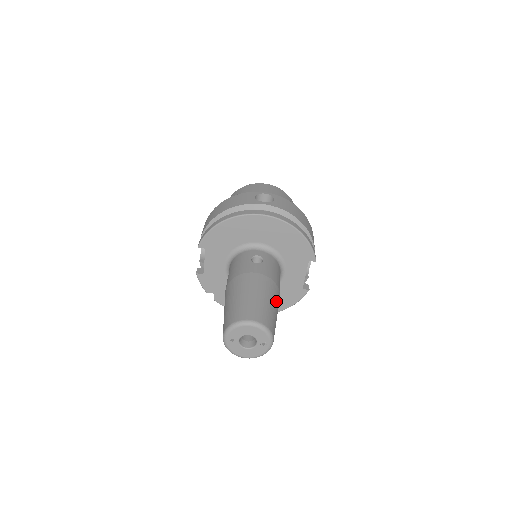
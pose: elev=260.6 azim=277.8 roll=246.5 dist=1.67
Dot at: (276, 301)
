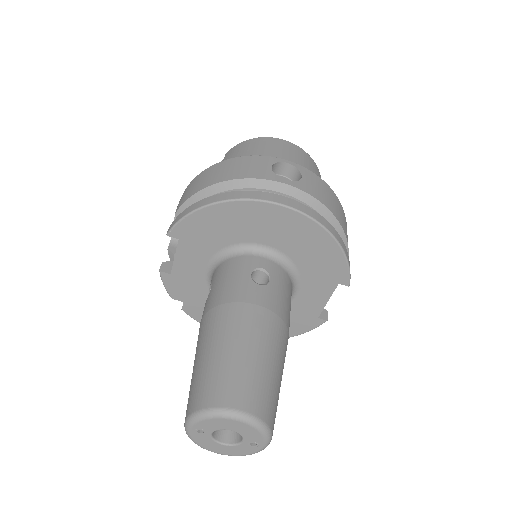
Dot at: (283, 359)
